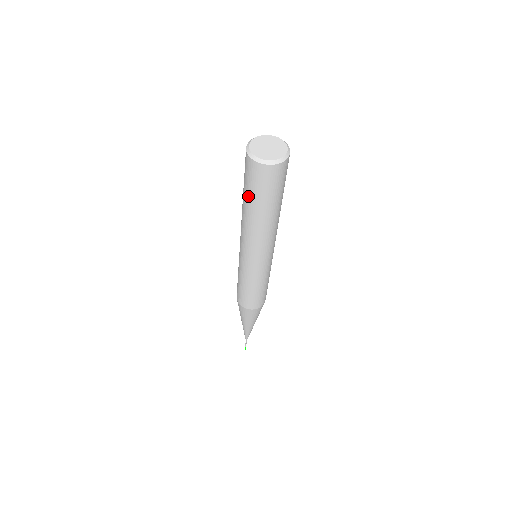
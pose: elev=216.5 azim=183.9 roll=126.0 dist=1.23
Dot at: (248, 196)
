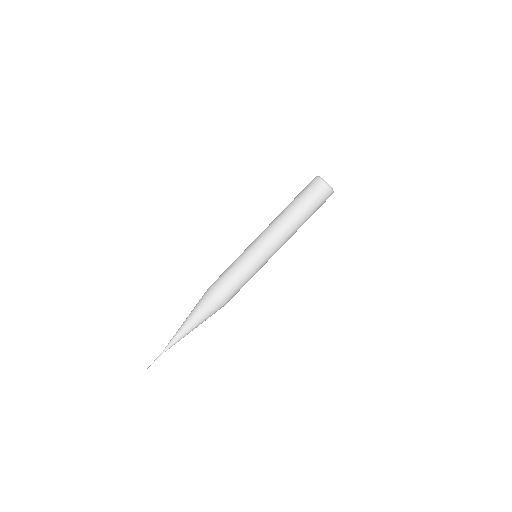
Dot at: occluded
